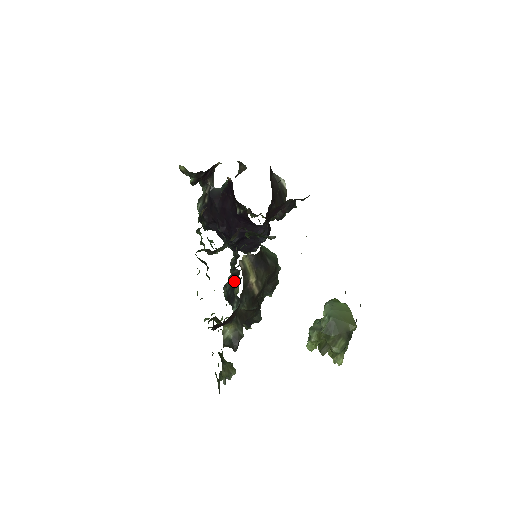
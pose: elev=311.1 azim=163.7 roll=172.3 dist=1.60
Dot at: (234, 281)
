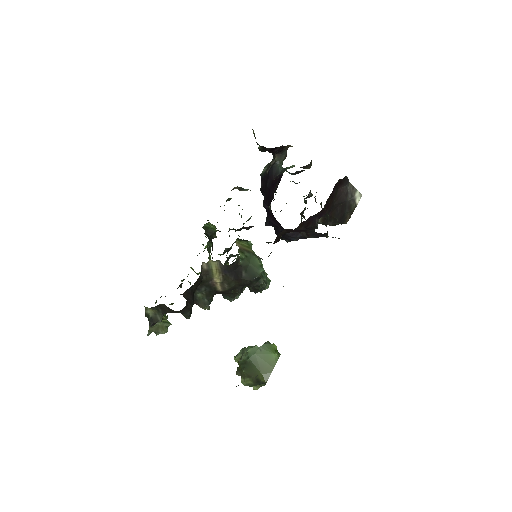
Dot at: (224, 263)
